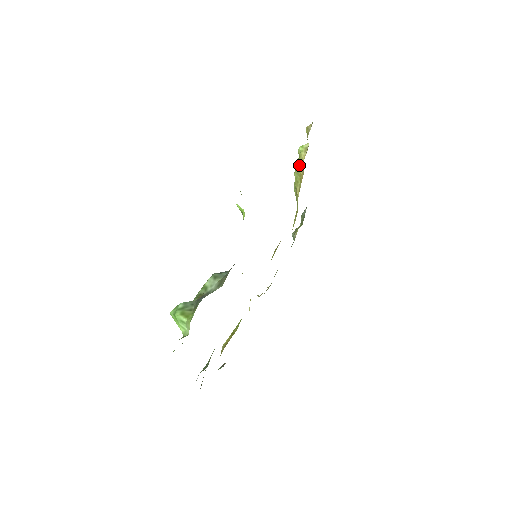
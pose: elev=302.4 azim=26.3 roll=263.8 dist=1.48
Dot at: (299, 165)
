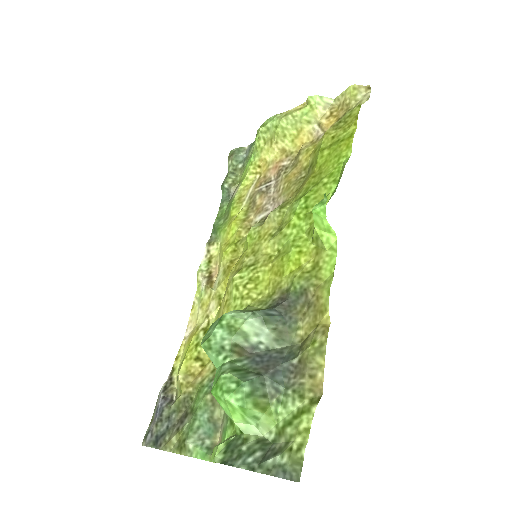
Dot at: (305, 120)
